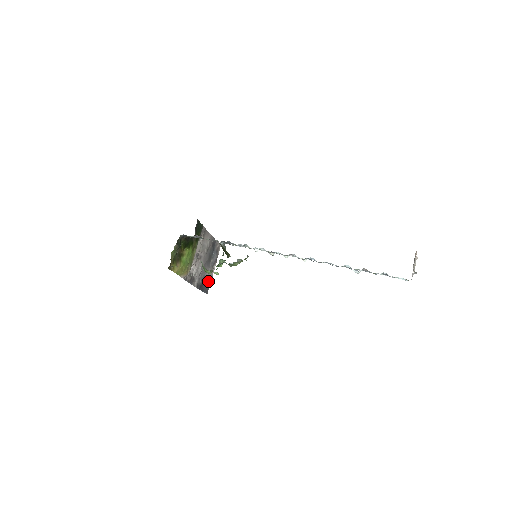
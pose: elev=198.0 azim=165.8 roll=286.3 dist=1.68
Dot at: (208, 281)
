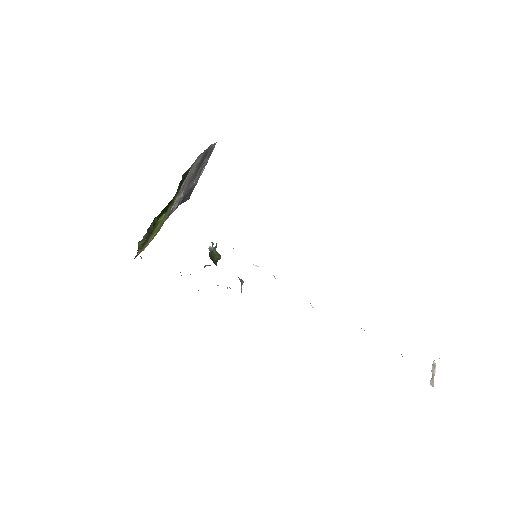
Dot at: (192, 188)
